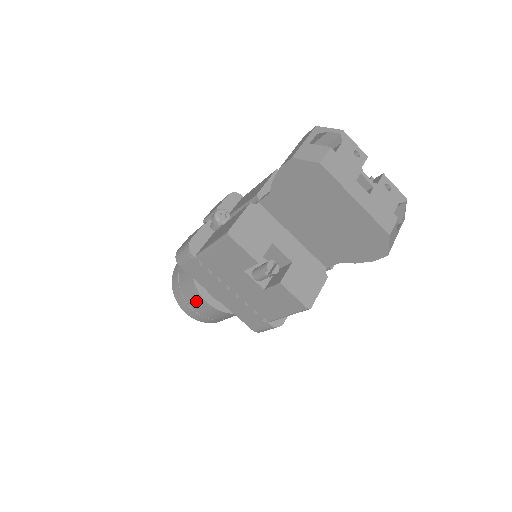
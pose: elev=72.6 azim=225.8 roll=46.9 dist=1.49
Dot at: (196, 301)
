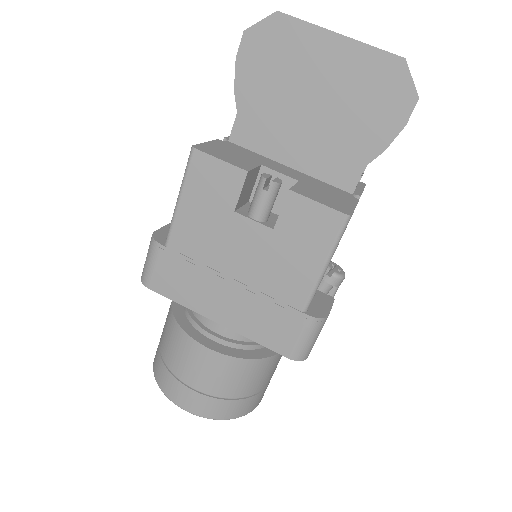
Dot at: (190, 360)
